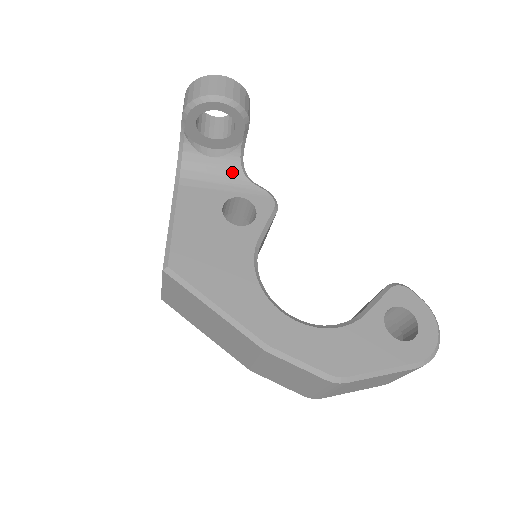
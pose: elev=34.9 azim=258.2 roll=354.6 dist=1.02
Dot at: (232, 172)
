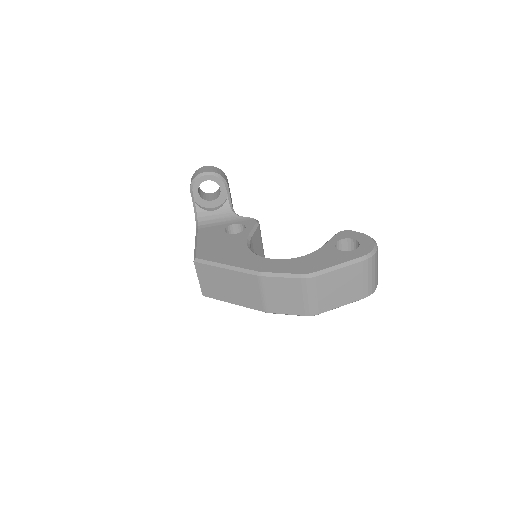
Dot at: (227, 215)
